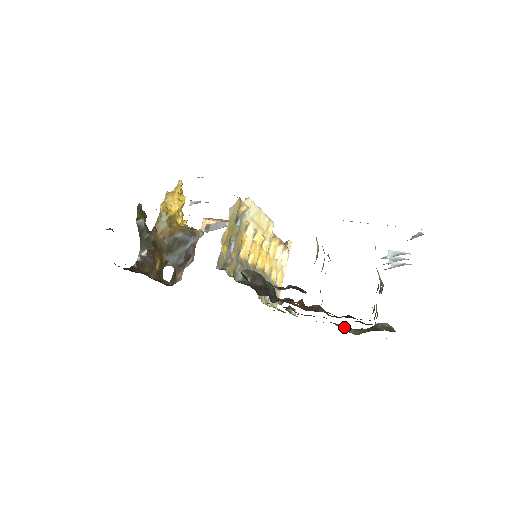
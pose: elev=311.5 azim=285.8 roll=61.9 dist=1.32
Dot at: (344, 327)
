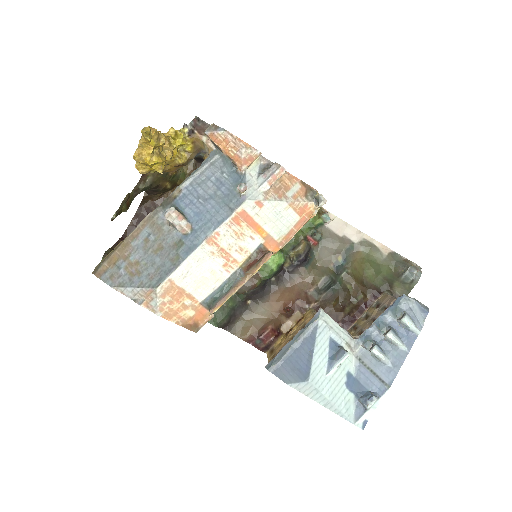
Dot at: (369, 258)
